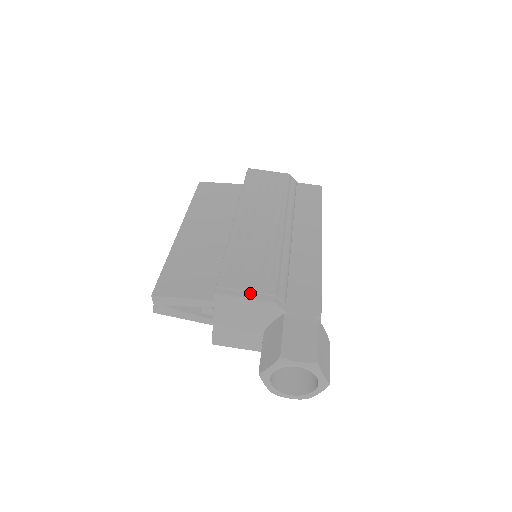
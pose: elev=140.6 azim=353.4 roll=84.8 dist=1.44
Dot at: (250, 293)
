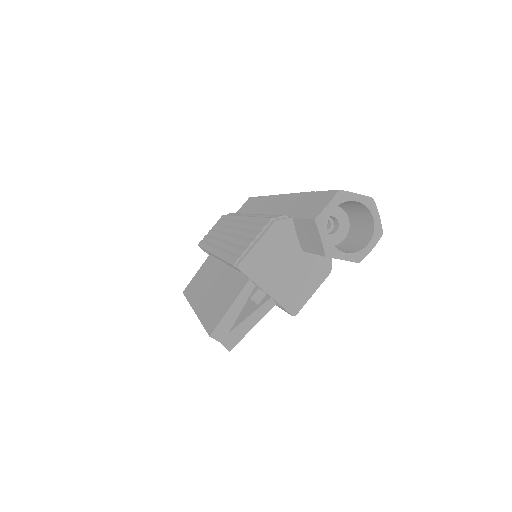
Dot at: (257, 239)
